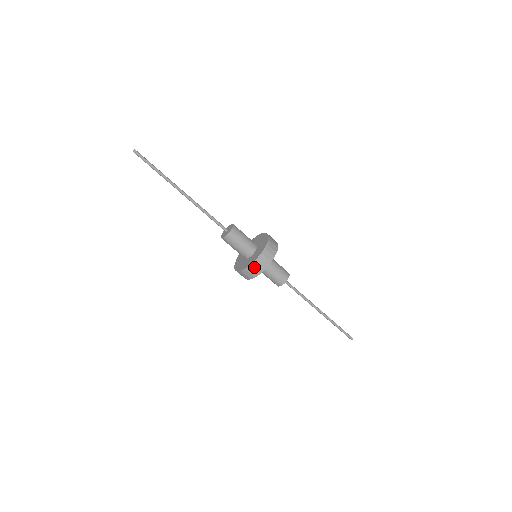
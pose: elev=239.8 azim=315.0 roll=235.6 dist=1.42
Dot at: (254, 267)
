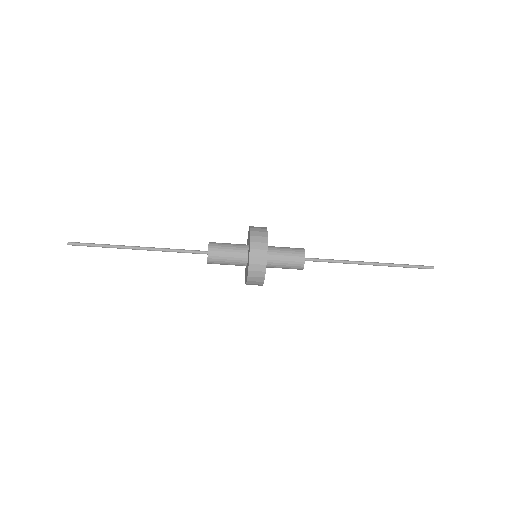
Dot at: occluded
